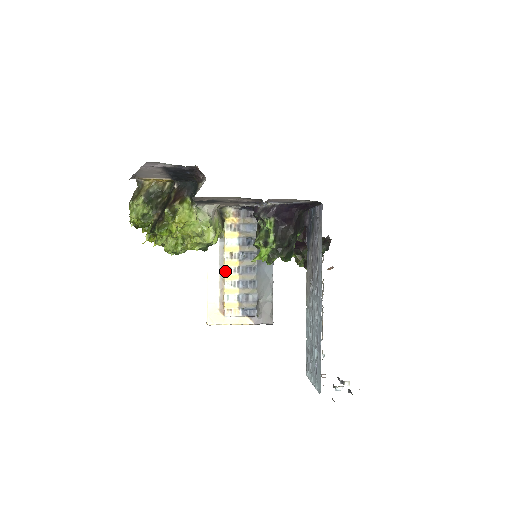
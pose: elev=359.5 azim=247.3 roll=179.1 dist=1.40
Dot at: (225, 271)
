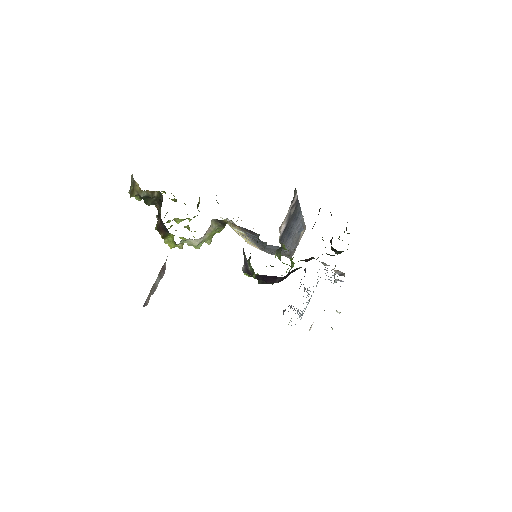
Dot at: (239, 234)
